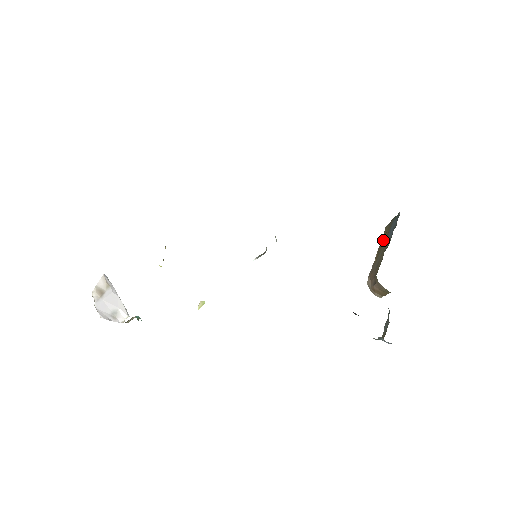
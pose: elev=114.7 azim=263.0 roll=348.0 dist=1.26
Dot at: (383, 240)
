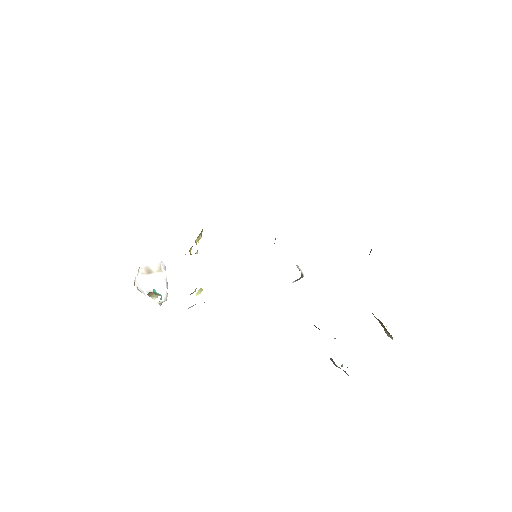
Dot at: occluded
